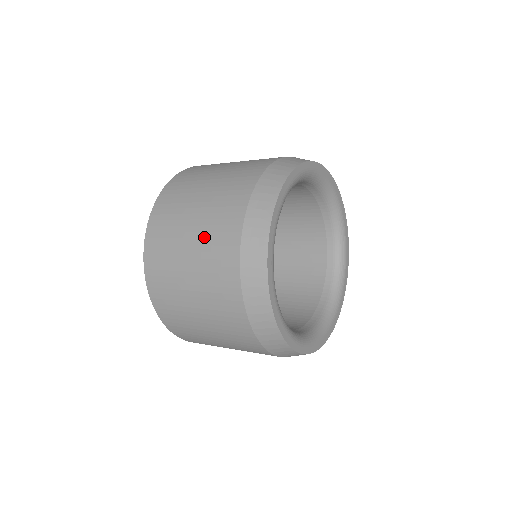
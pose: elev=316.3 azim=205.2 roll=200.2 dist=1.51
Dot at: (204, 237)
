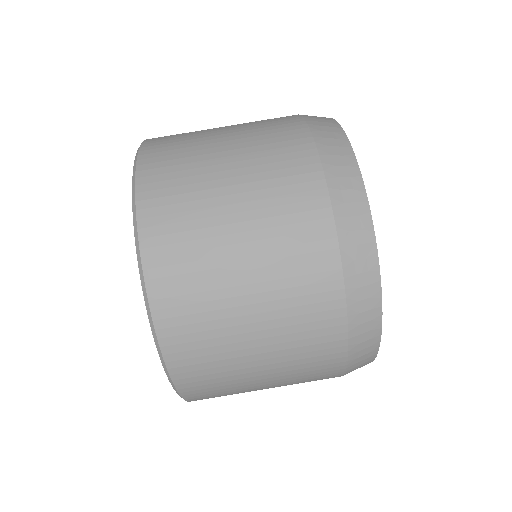
Dot at: (250, 140)
